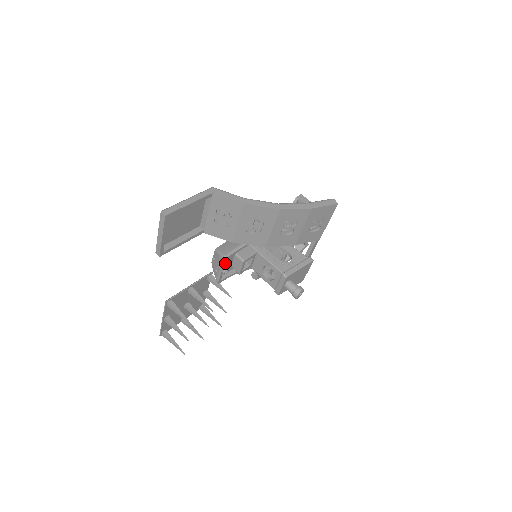
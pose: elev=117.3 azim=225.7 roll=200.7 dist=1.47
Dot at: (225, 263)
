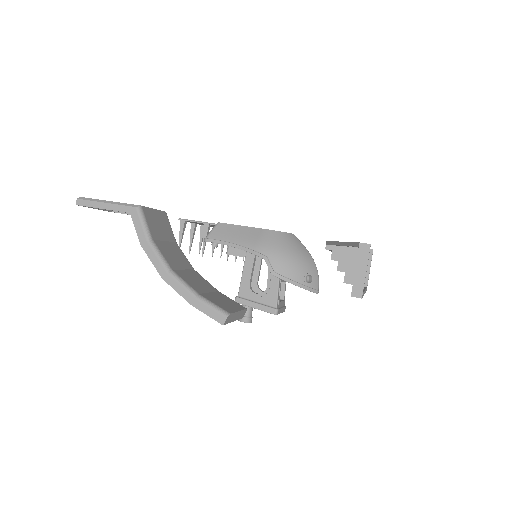
Dot at: occluded
